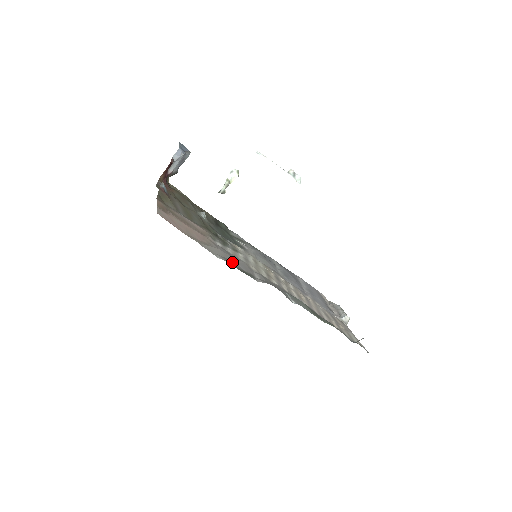
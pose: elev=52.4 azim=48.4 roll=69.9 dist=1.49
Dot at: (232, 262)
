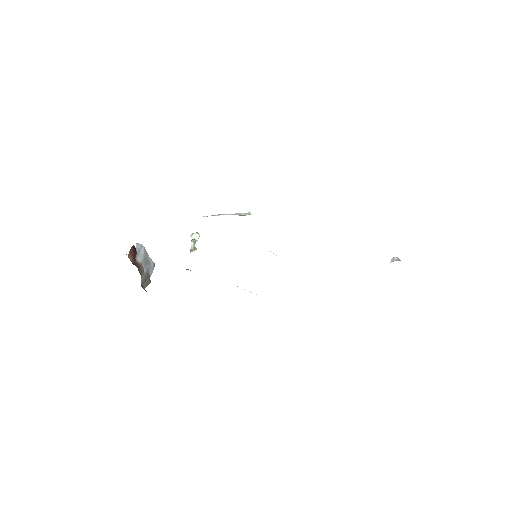
Dot at: occluded
